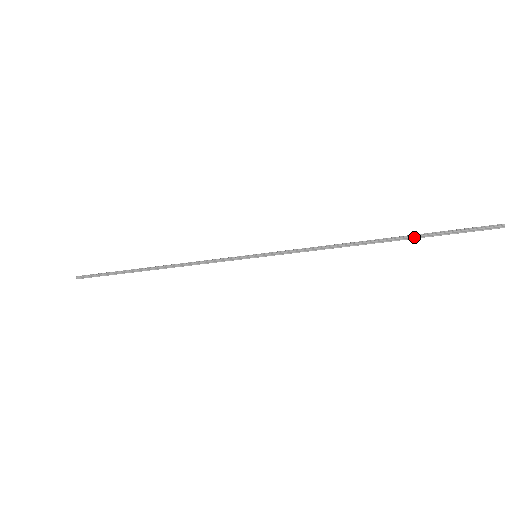
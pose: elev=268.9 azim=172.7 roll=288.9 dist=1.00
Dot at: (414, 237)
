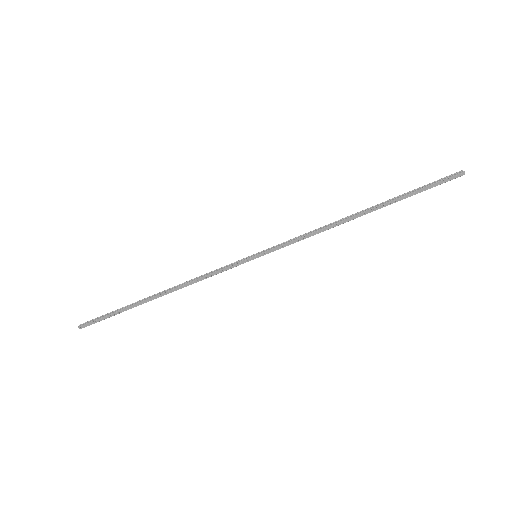
Dot at: (392, 199)
